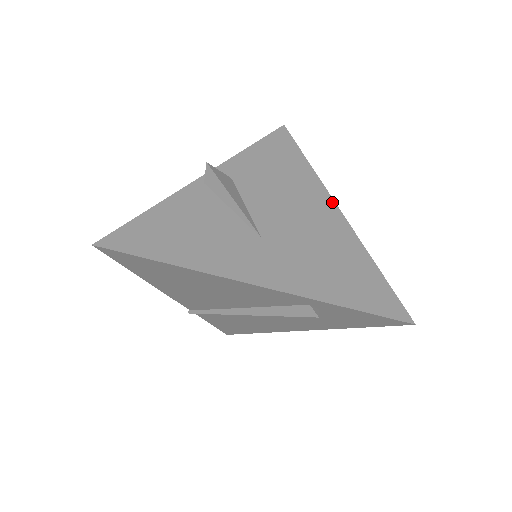
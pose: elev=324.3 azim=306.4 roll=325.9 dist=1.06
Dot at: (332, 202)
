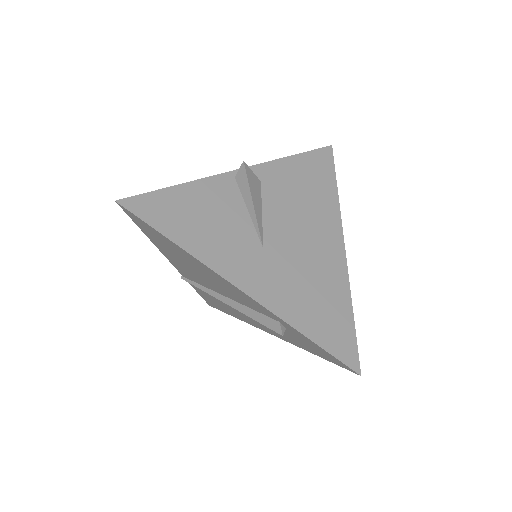
Dot at: (341, 237)
